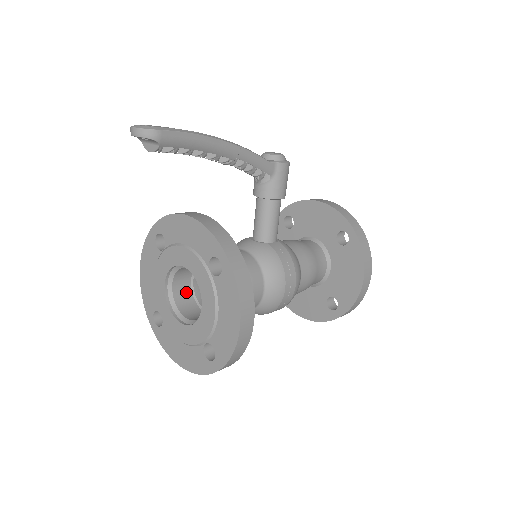
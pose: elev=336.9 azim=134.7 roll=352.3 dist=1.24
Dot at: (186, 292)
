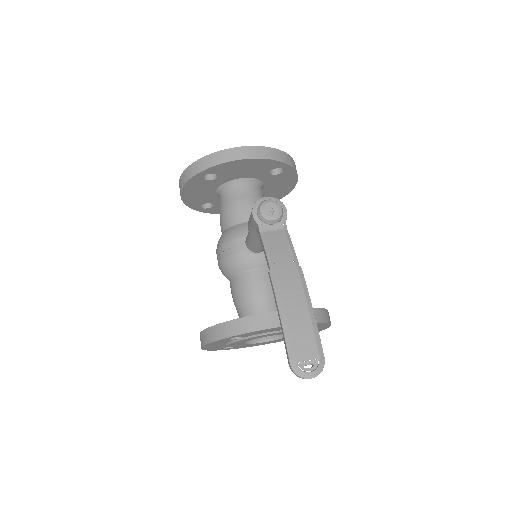
Dot at: occluded
